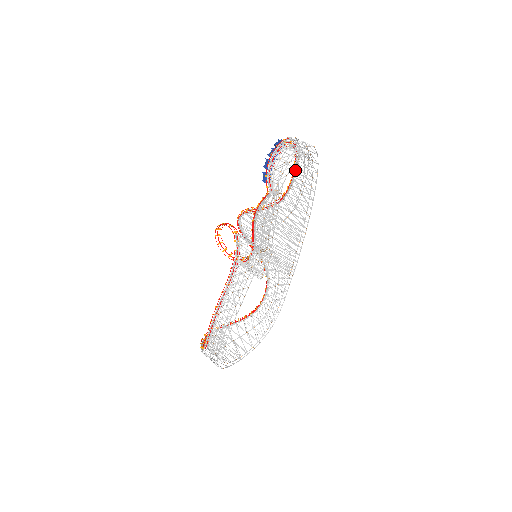
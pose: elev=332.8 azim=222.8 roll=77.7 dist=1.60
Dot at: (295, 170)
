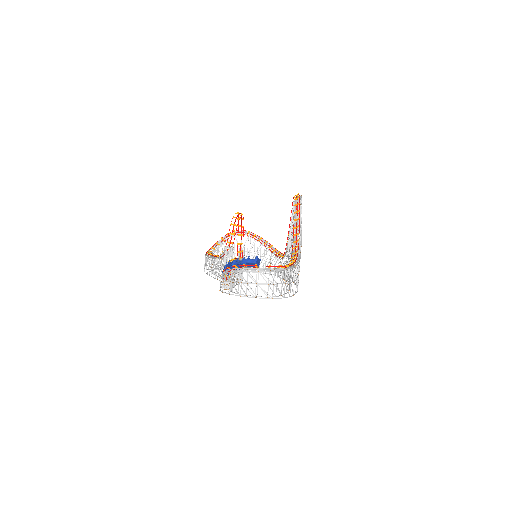
Dot at: occluded
